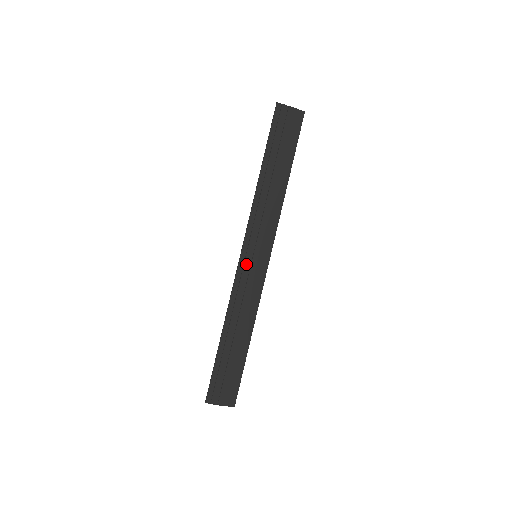
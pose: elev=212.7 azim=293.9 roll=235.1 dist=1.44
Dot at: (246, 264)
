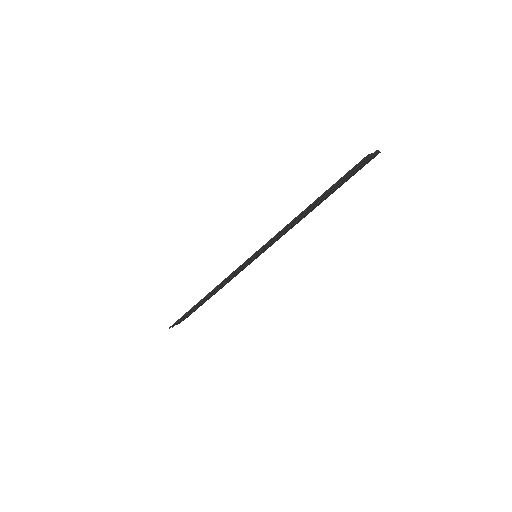
Dot at: (246, 264)
